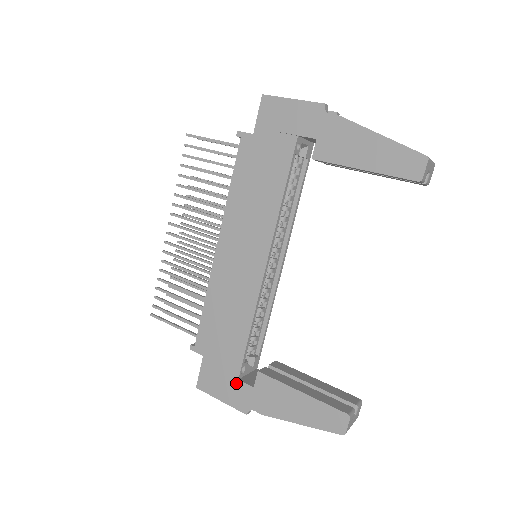
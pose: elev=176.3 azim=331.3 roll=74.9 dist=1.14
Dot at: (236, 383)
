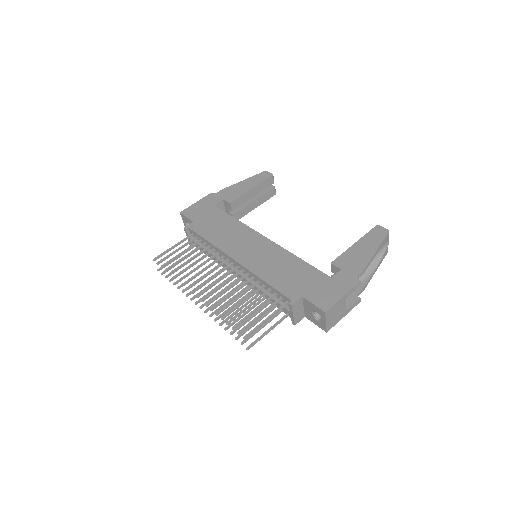
Dot at: (333, 280)
